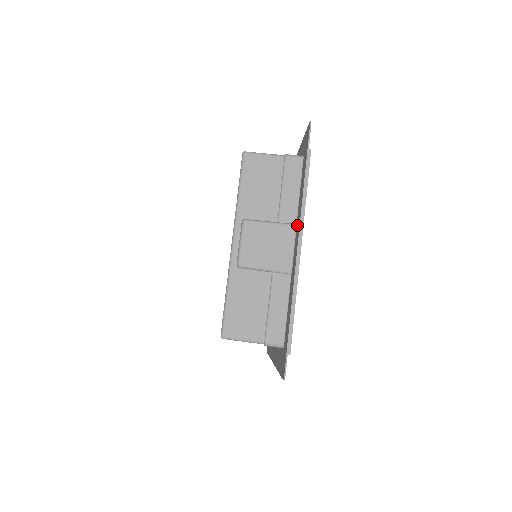
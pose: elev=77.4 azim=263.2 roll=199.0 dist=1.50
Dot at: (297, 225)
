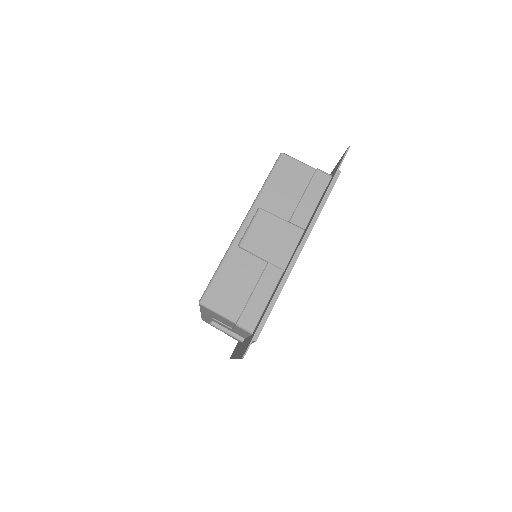
Dot at: (305, 229)
